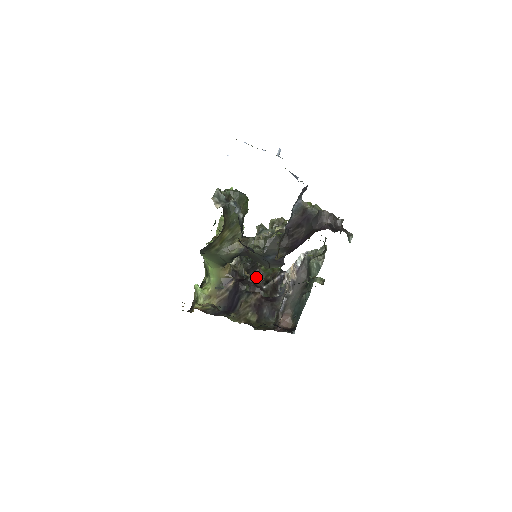
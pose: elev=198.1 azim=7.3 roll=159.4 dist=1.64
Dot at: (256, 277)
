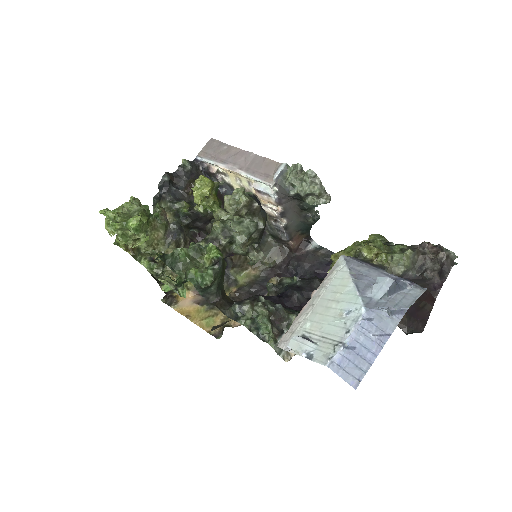
Dot at: occluded
